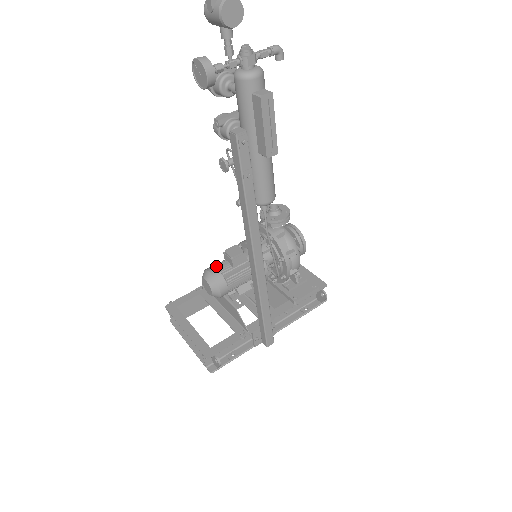
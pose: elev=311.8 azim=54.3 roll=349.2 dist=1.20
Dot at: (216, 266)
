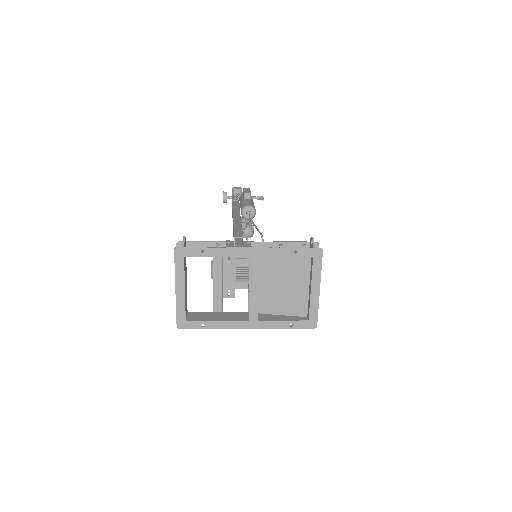
Dot at: occluded
